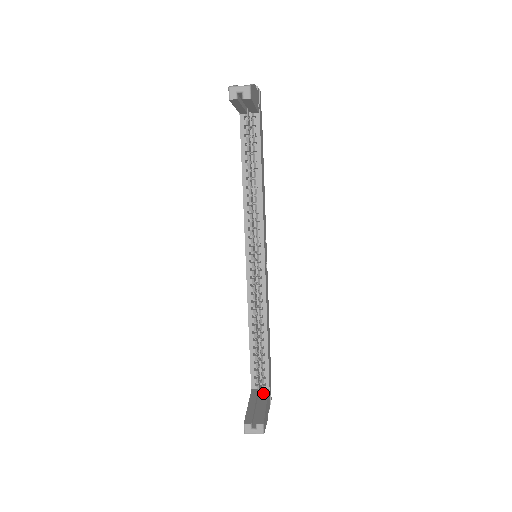
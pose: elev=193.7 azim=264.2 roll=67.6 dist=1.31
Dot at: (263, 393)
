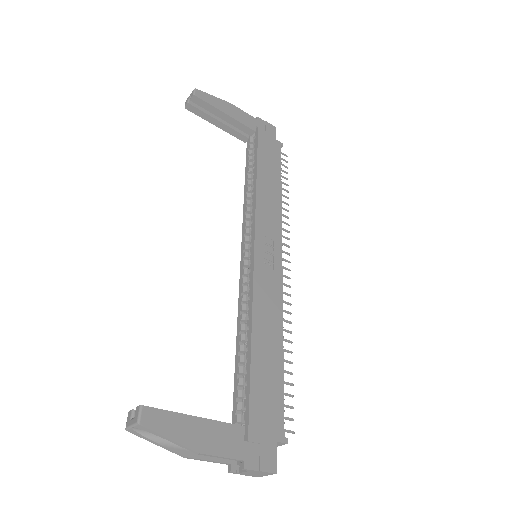
Dot at: (227, 424)
